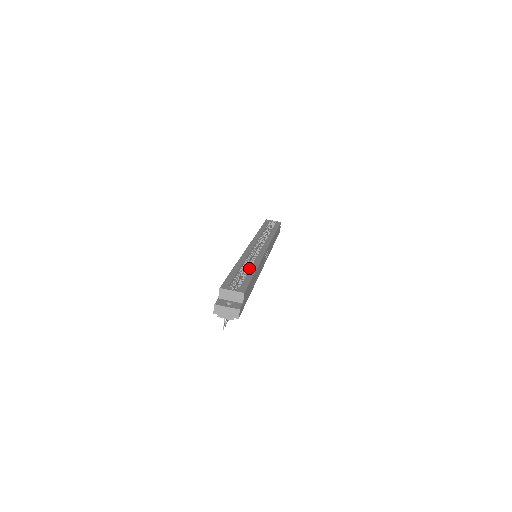
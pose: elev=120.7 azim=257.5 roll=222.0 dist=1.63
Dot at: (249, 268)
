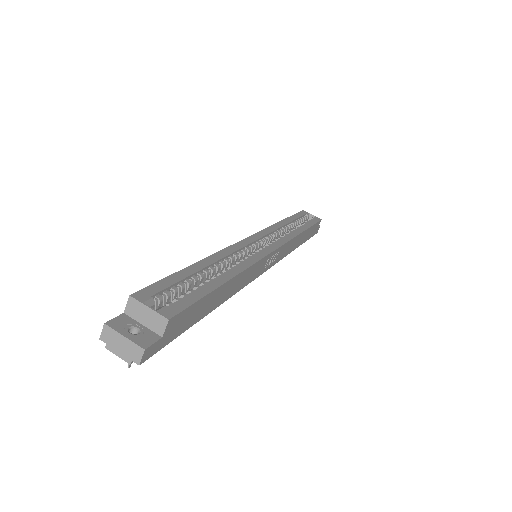
Dot at: (220, 273)
